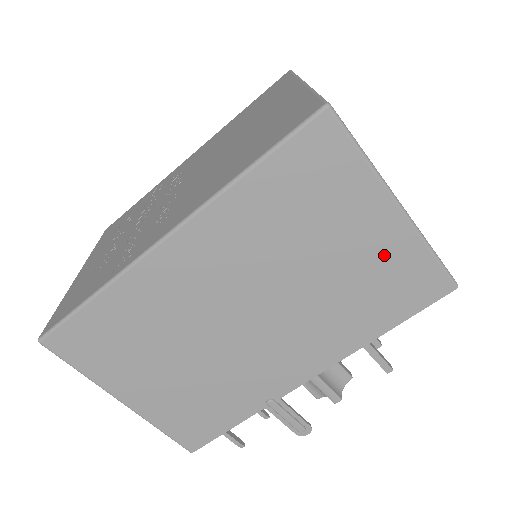
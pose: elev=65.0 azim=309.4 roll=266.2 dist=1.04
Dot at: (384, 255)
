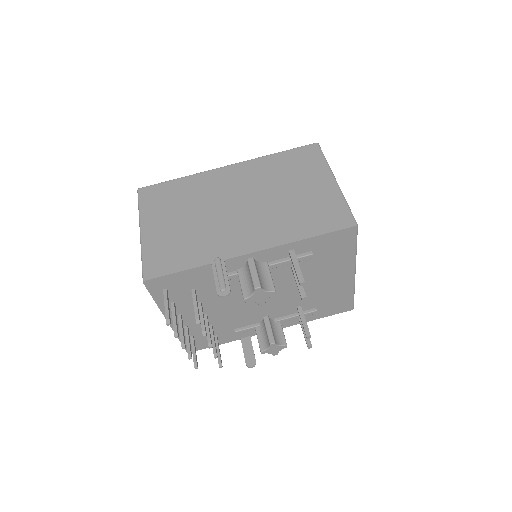
Dot at: (321, 198)
